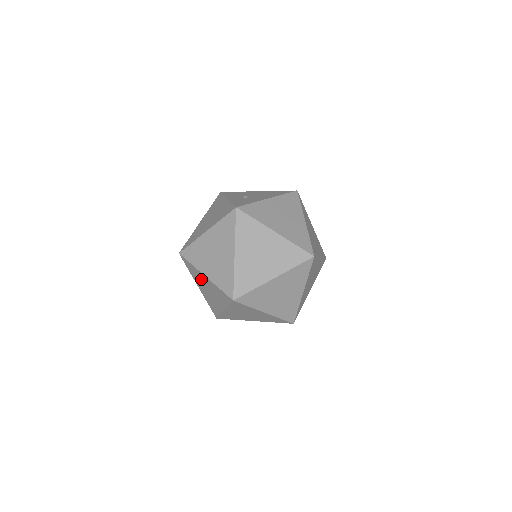
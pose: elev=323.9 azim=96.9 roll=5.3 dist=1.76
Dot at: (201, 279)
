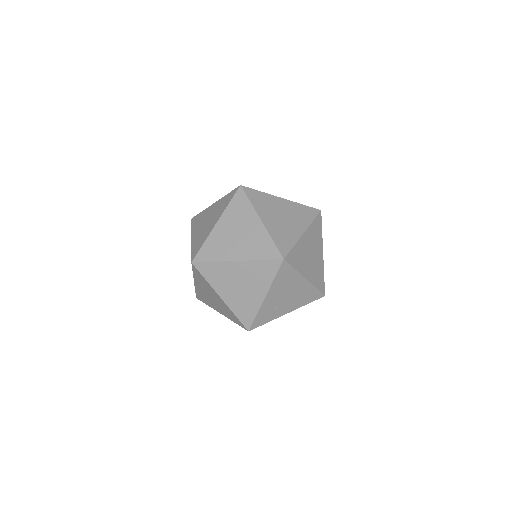
Dot at: (229, 275)
